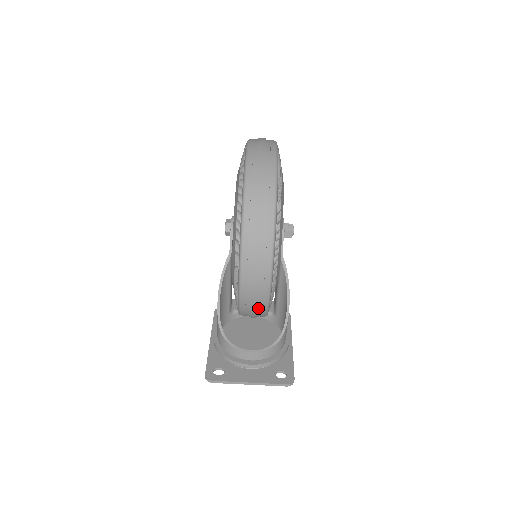
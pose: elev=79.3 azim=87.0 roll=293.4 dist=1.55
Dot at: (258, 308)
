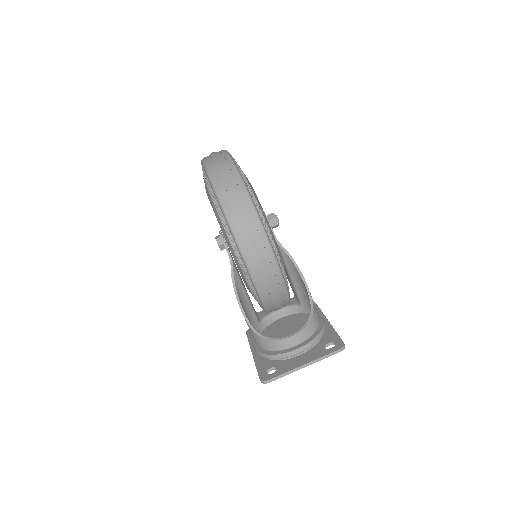
Dot at: (276, 287)
